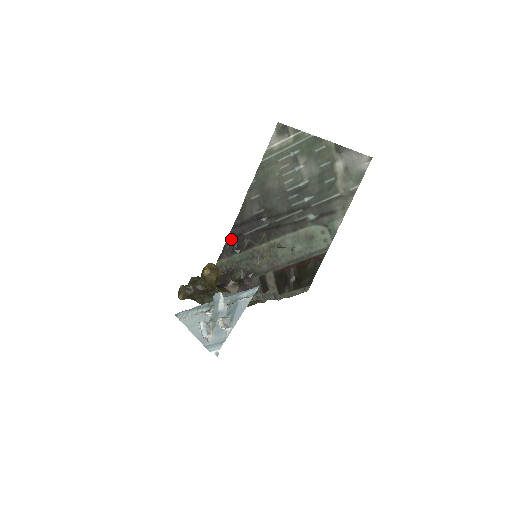
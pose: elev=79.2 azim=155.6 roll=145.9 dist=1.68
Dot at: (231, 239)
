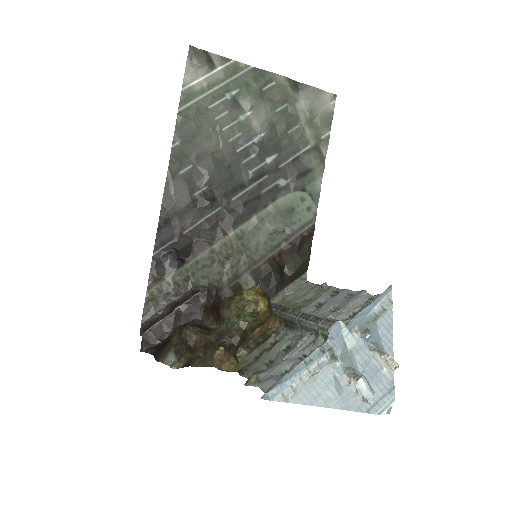
Dot at: (162, 247)
